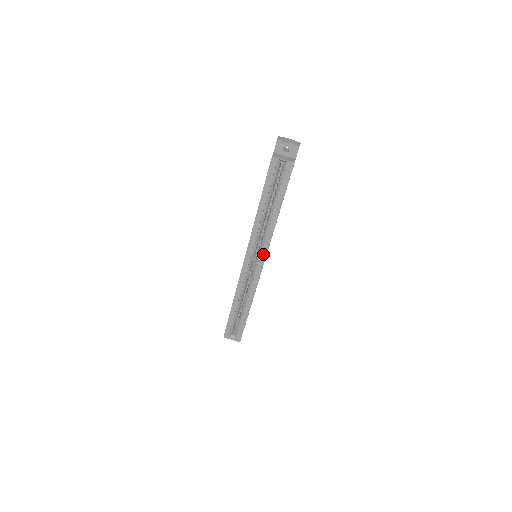
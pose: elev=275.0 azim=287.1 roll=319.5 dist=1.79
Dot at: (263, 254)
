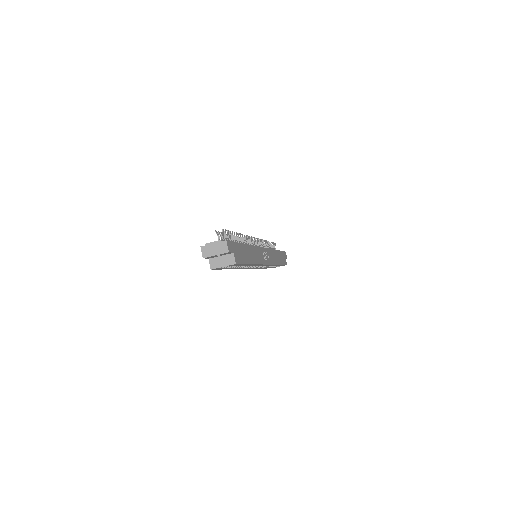
Dot at: occluded
